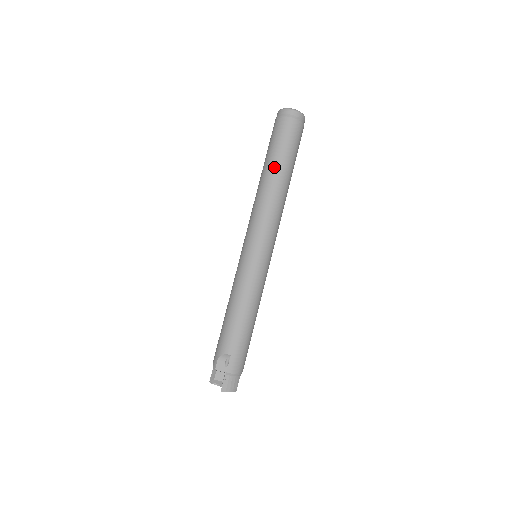
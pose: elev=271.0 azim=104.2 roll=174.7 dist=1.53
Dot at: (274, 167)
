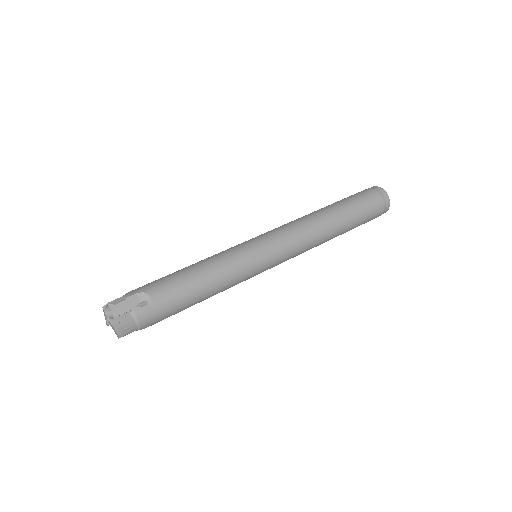
Dot at: (339, 212)
